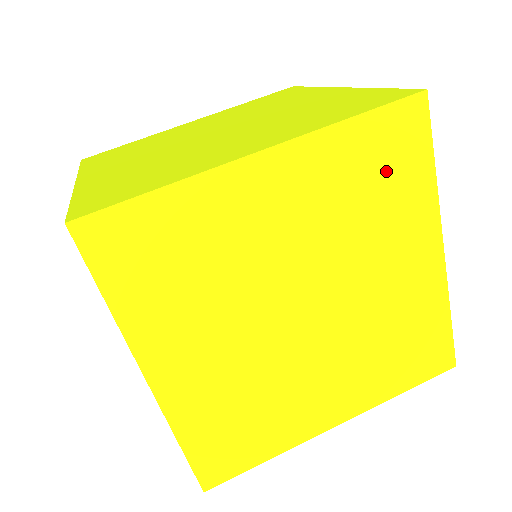
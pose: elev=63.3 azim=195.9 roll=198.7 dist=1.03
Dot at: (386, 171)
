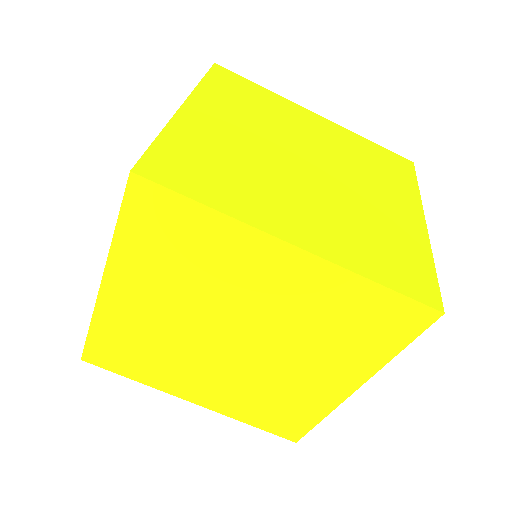
Dot at: (366, 326)
